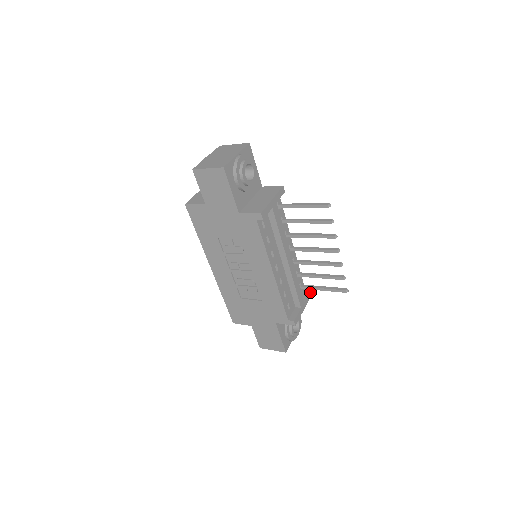
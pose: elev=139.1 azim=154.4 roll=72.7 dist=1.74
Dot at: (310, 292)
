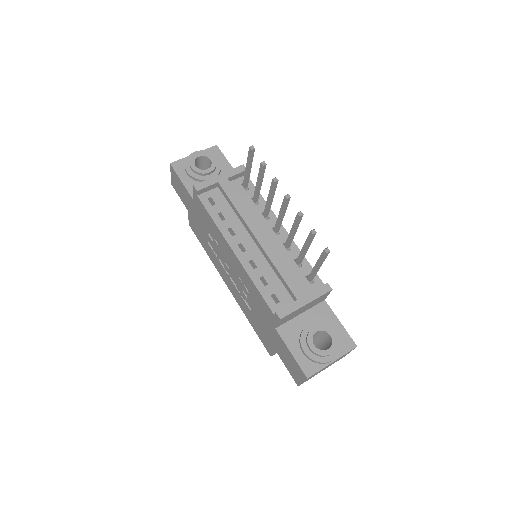
Dot at: (326, 285)
